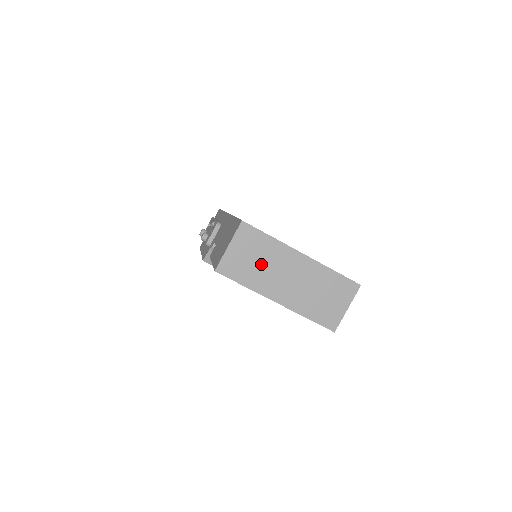
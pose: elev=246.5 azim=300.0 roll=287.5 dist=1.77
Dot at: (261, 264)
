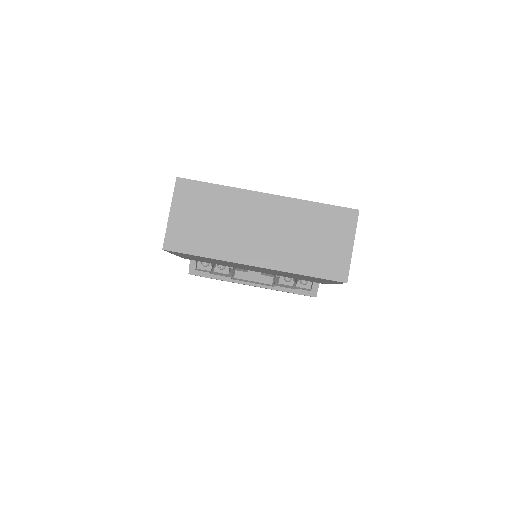
Dot at: (218, 223)
